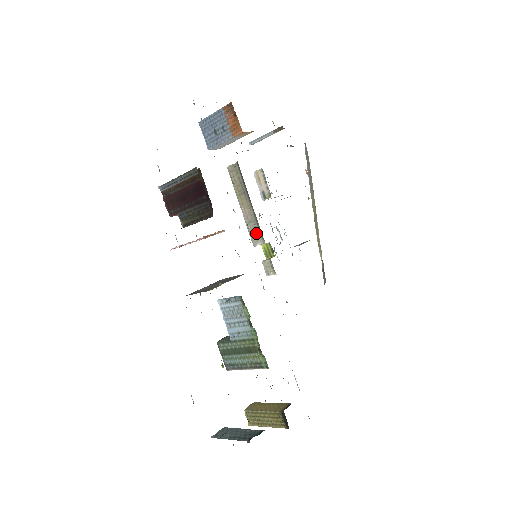
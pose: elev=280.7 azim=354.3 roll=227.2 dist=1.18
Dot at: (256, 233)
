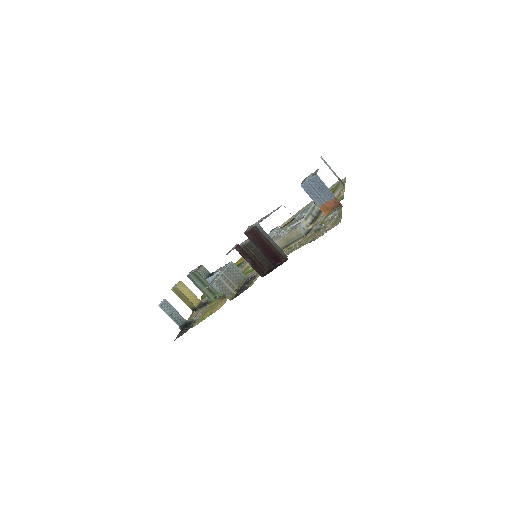
Dot at: occluded
